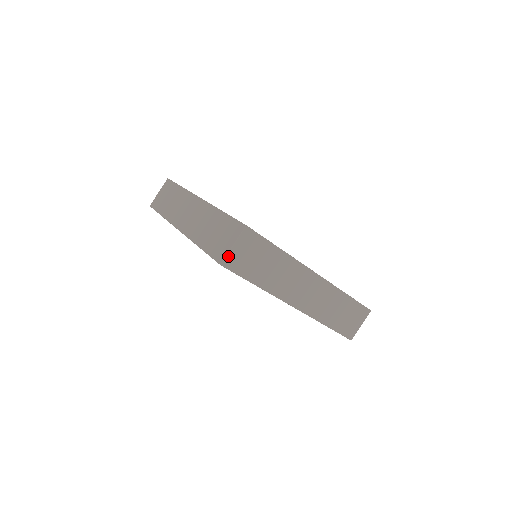
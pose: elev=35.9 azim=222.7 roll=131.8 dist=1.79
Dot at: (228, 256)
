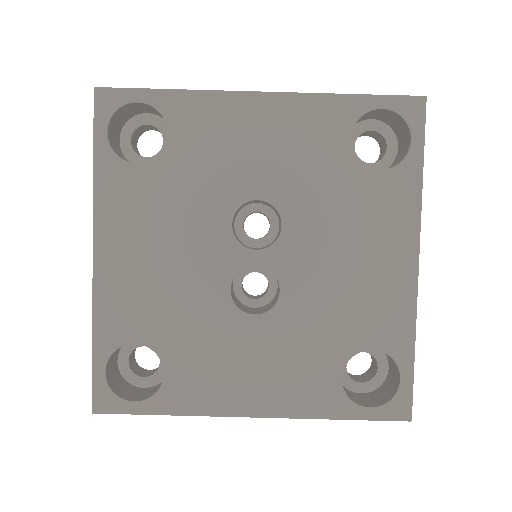
Dot at: occluded
